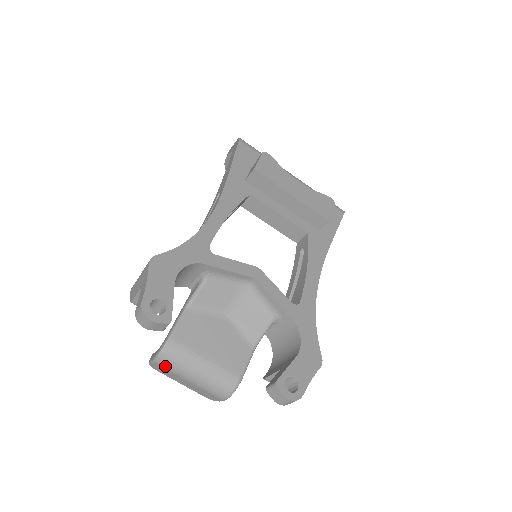
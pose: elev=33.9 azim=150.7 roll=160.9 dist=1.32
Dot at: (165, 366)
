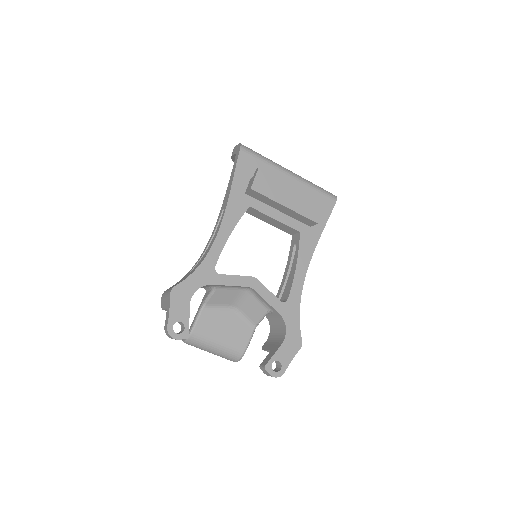
Dot at: (191, 345)
